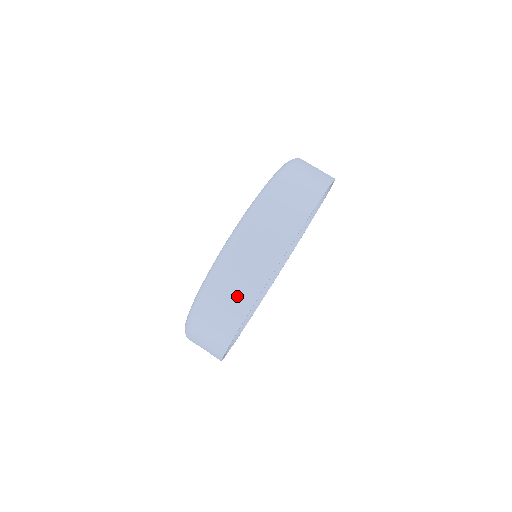
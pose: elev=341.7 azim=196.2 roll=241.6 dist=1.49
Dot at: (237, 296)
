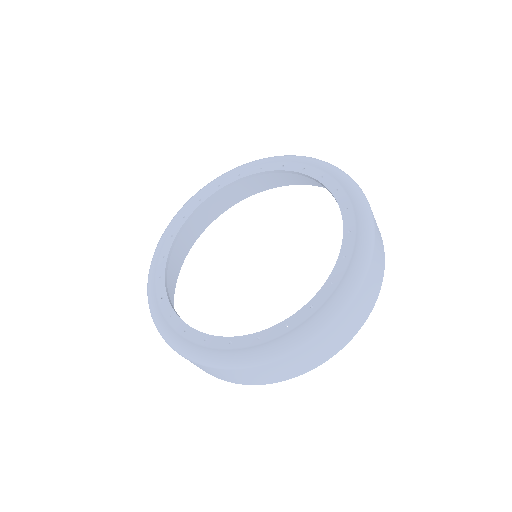
Dot at: (304, 364)
